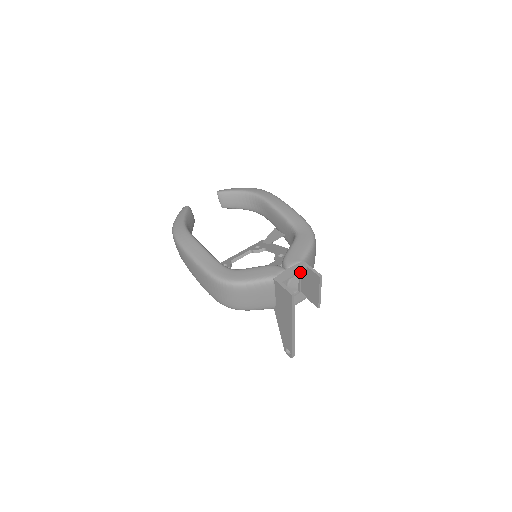
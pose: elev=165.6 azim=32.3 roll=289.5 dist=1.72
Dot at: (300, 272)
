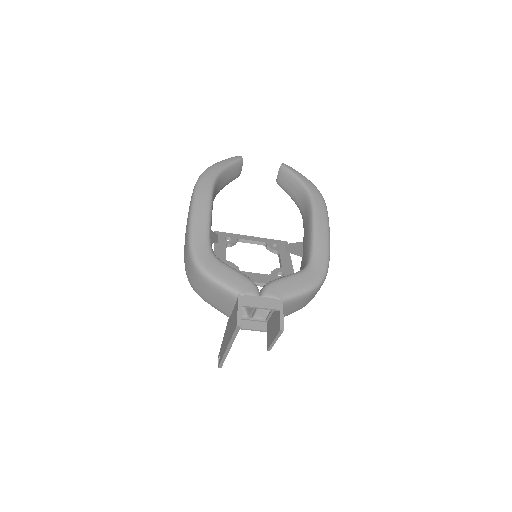
Dot at: (269, 309)
